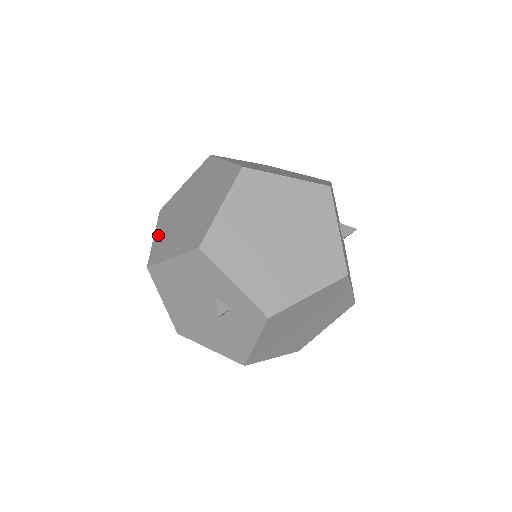
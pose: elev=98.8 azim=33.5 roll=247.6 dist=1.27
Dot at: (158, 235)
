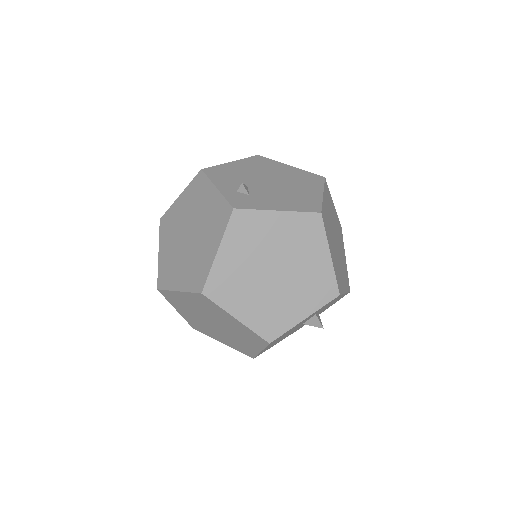
Dot at: (179, 203)
